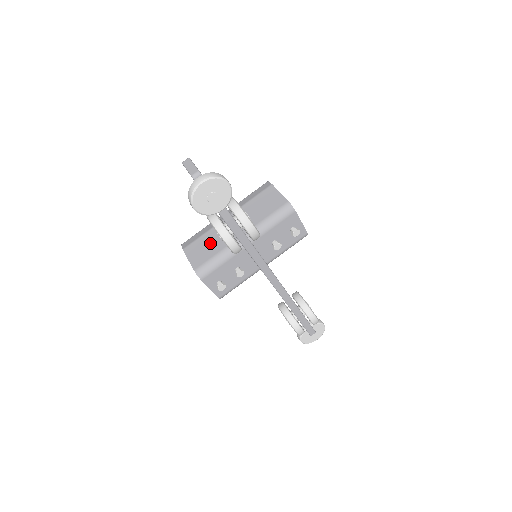
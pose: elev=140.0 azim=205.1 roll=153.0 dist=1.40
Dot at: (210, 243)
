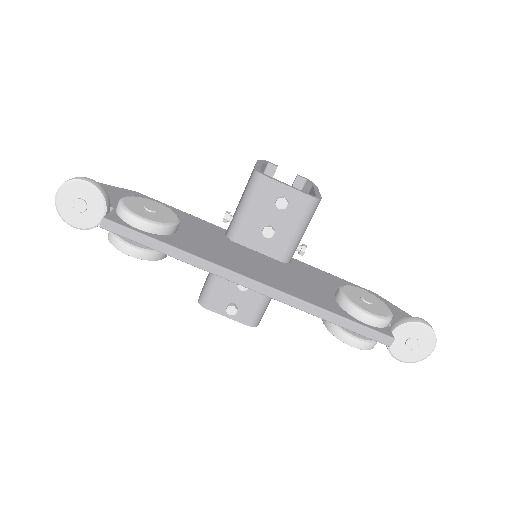
Dot at: occluded
